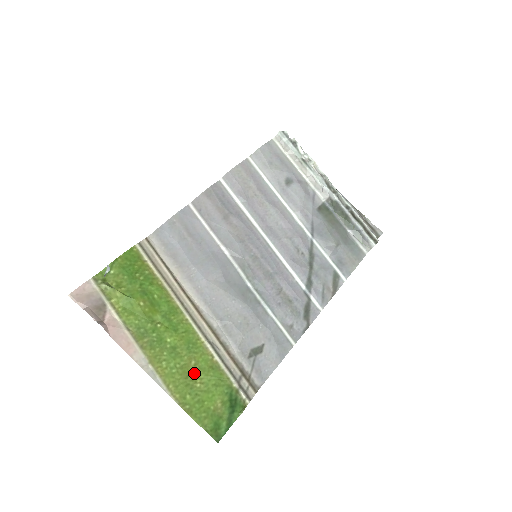
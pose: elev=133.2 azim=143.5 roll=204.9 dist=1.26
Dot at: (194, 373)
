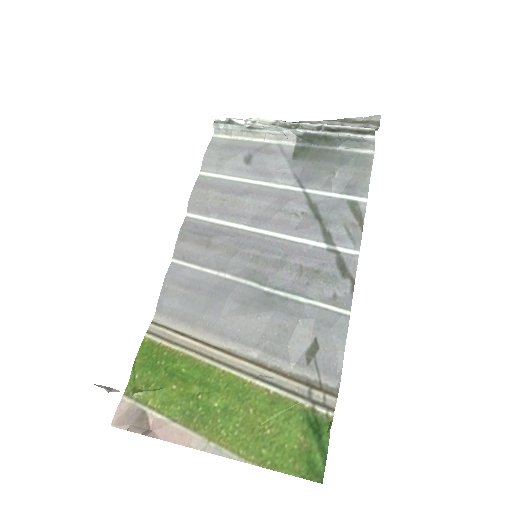
Dot at: (258, 421)
